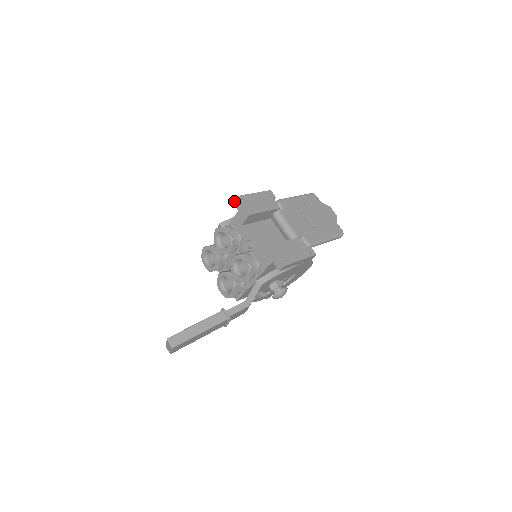
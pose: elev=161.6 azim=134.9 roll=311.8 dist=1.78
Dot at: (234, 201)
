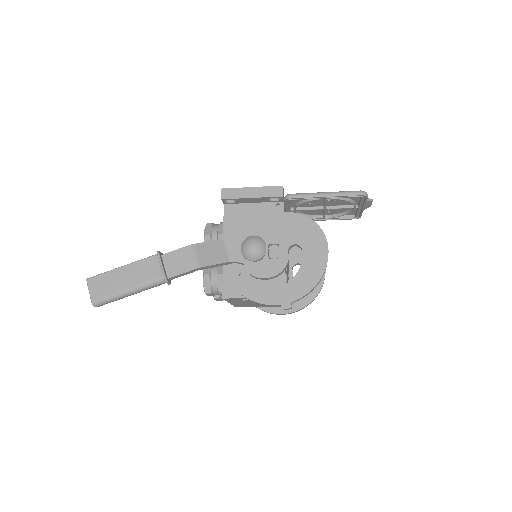
Dot at: occluded
